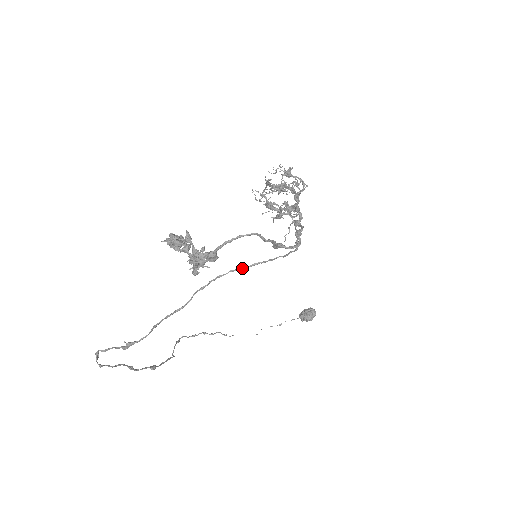
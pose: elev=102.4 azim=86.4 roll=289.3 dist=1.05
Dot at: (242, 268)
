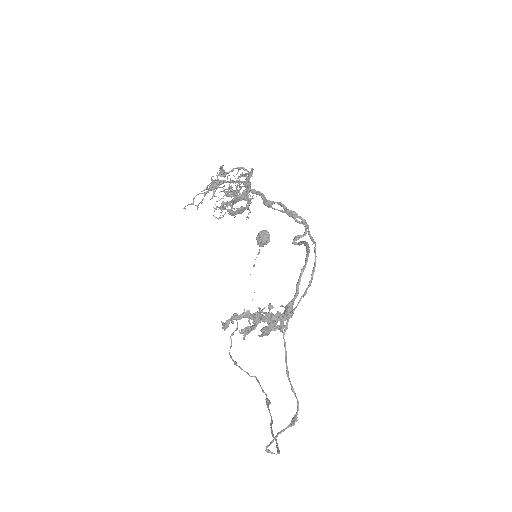
Dot at: occluded
